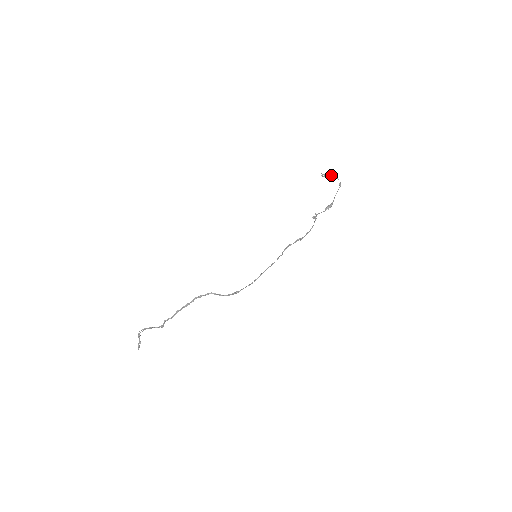
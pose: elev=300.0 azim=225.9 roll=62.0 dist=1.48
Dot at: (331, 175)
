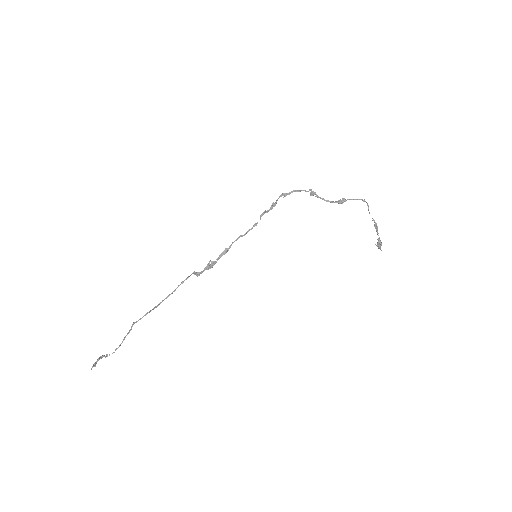
Dot at: (374, 225)
